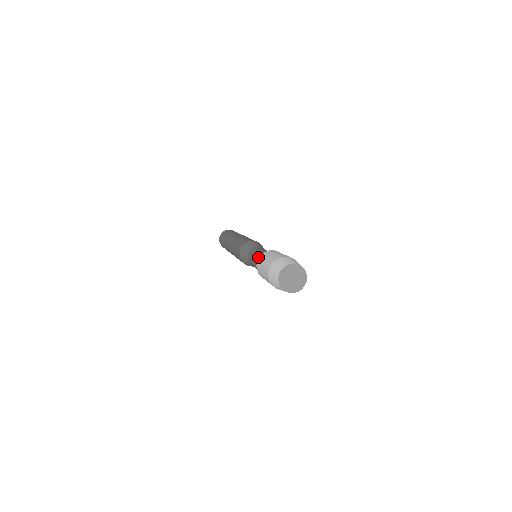
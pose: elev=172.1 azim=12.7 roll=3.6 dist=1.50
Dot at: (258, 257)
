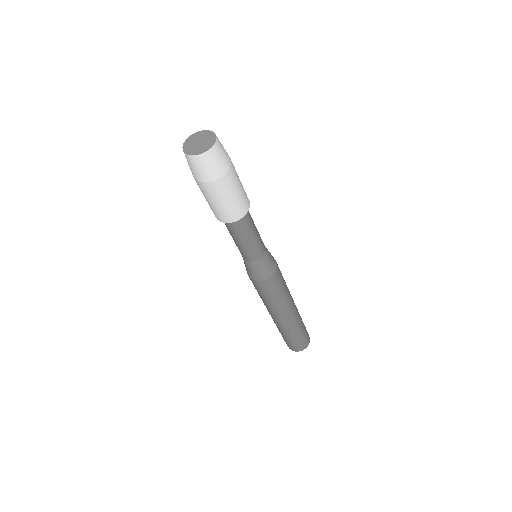
Dot at: occluded
